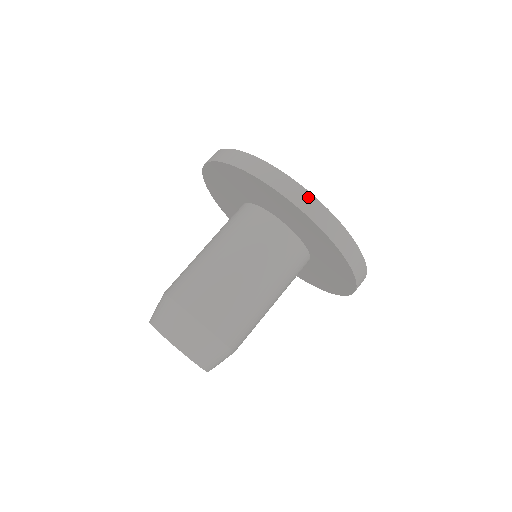
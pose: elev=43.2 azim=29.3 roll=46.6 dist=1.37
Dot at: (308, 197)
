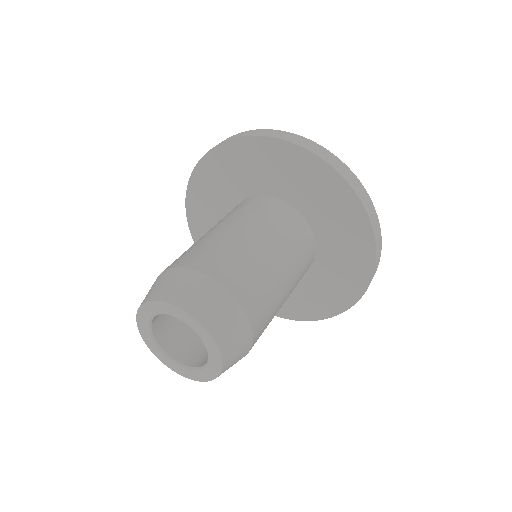
Dot at: (327, 152)
